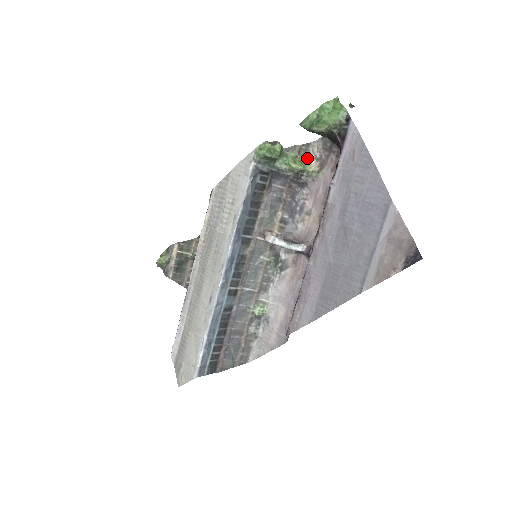
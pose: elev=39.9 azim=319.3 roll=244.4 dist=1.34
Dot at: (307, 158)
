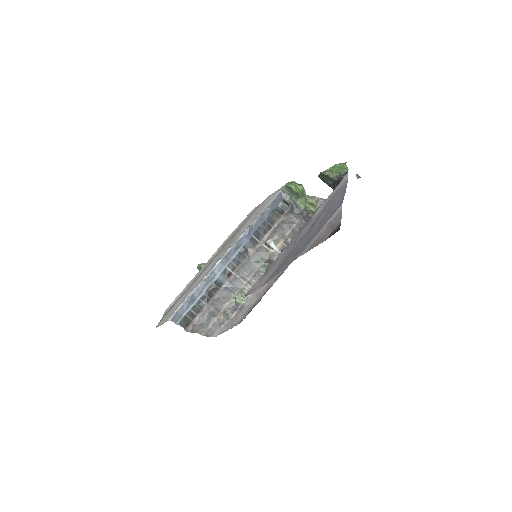
Dot at: occluded
